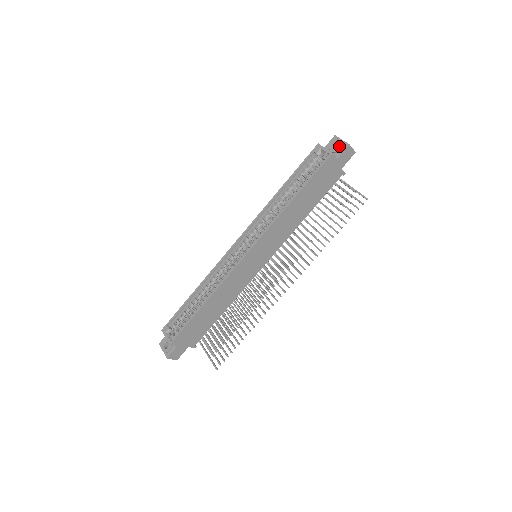
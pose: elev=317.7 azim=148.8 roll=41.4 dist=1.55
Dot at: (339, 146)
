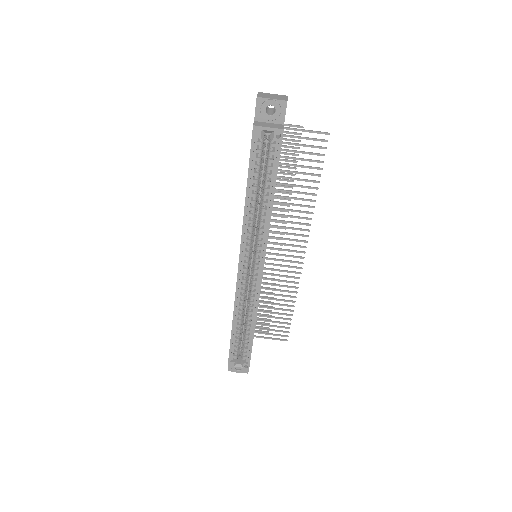
Dot at: (276, 110)
